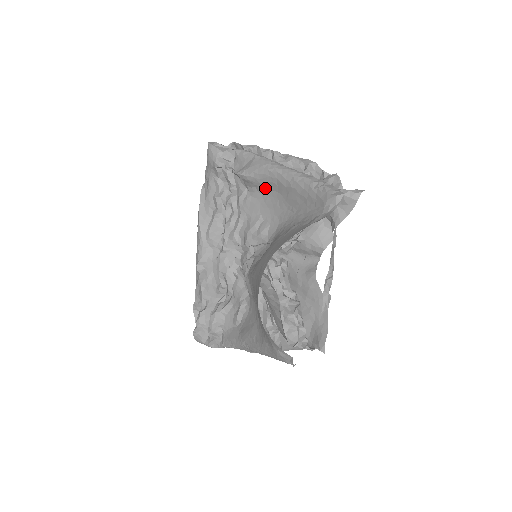
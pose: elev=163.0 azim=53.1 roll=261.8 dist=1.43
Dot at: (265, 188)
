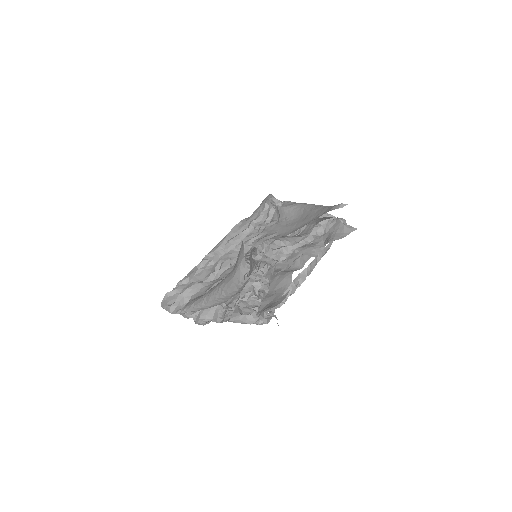
Dot at: (292, 217)
